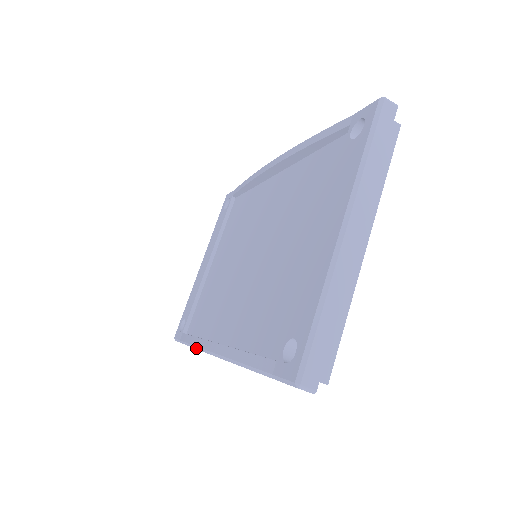
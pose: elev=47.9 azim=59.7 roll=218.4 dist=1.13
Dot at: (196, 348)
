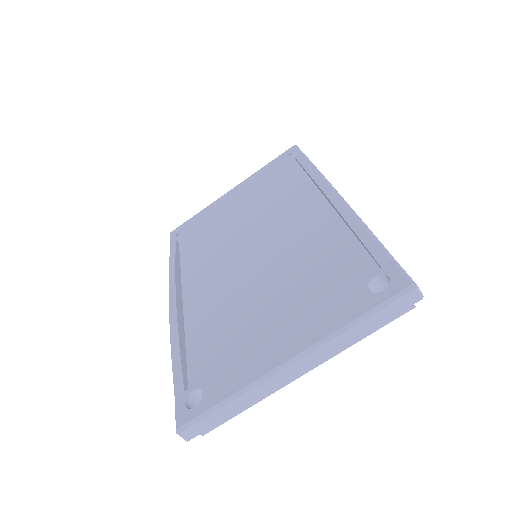
Dot at: (169, 278)
